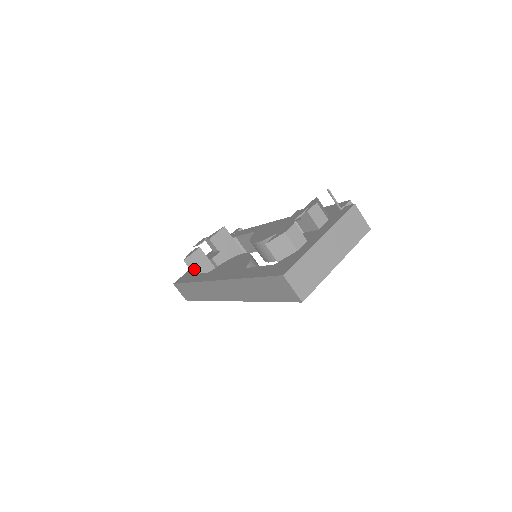
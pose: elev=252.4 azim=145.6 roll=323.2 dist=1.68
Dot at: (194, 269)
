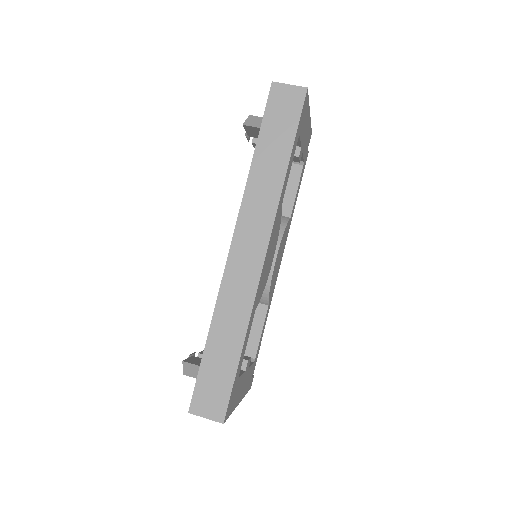
Dot at: occluded
